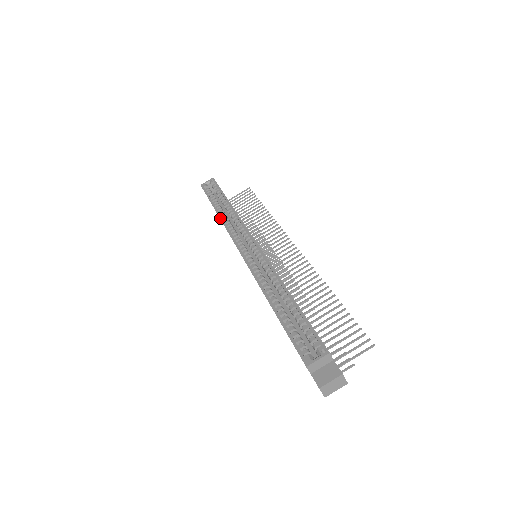
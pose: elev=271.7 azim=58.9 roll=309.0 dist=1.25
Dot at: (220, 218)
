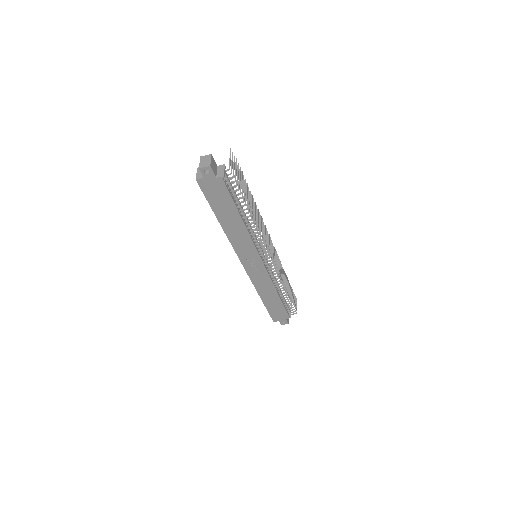
Dot at: occluded
